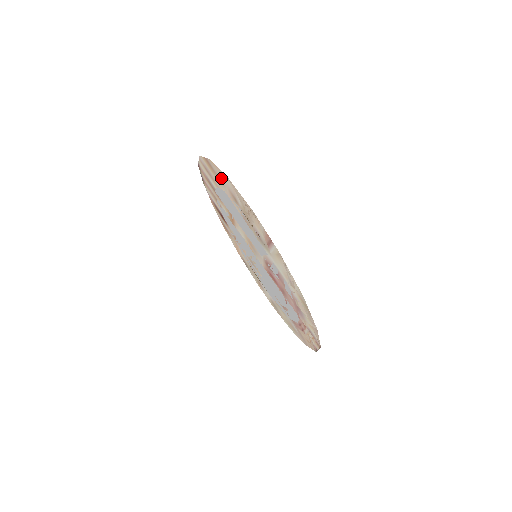
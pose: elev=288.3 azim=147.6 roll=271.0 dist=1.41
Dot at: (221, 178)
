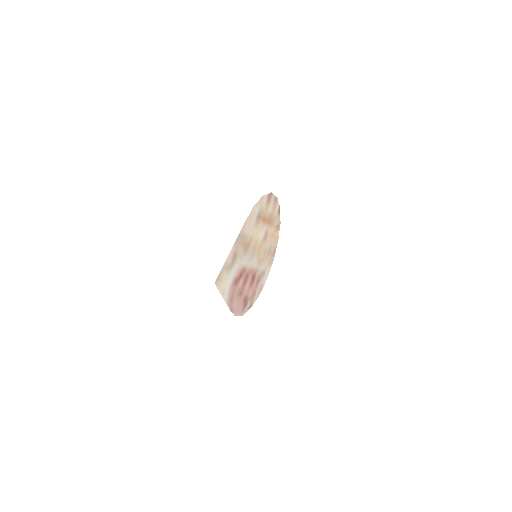
Dot at: occluded
